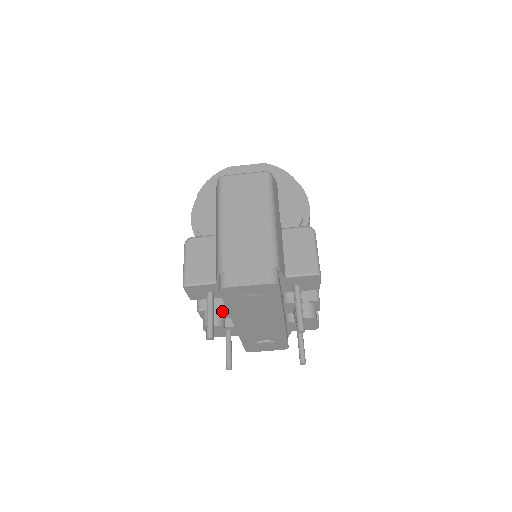
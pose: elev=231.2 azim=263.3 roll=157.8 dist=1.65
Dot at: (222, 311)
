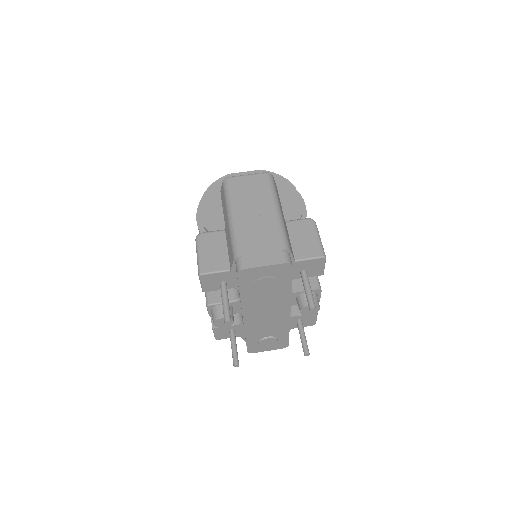
Dot at: (230, 305)
